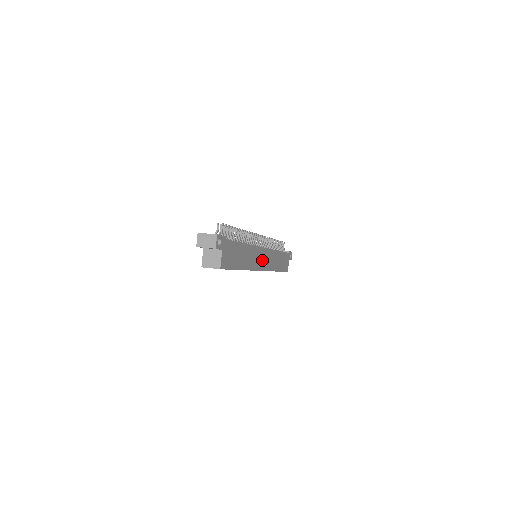
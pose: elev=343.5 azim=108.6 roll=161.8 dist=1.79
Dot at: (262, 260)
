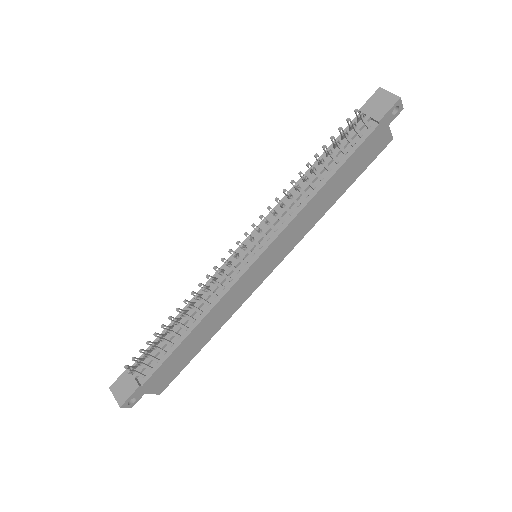
Dot at: (263, 268)
